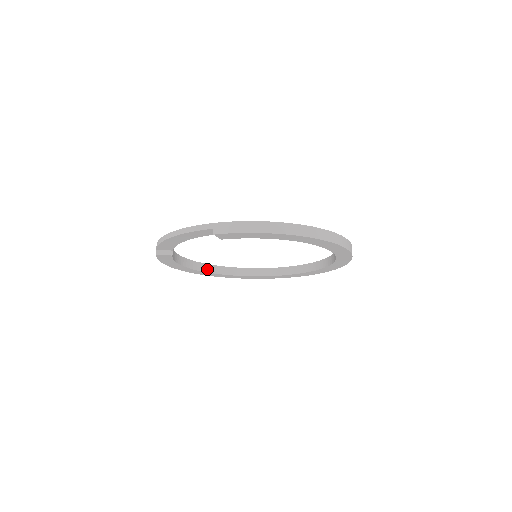
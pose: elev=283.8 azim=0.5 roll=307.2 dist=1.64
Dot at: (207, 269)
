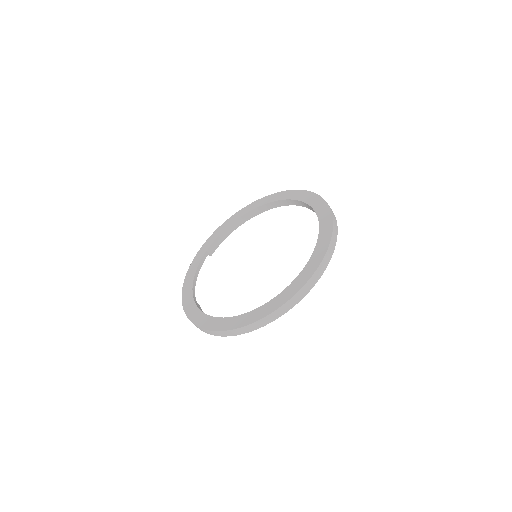
Dot at: (262, 210)
